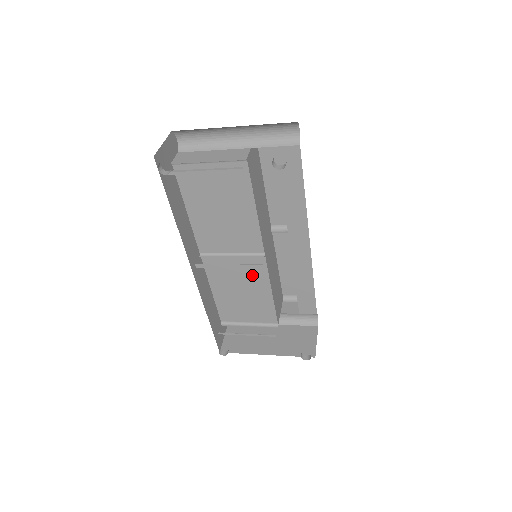
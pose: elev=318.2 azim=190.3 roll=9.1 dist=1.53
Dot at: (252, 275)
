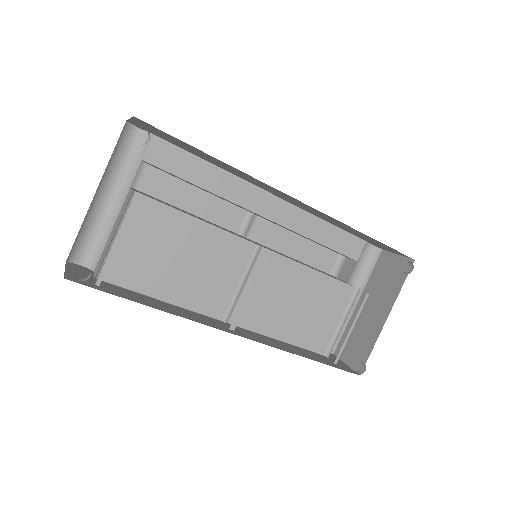
Dot at: (279, 277)
